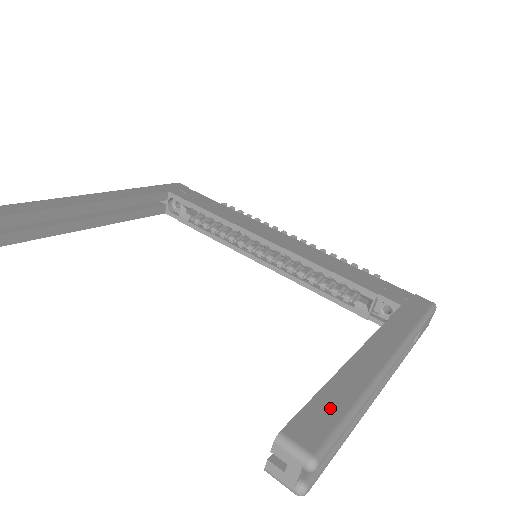
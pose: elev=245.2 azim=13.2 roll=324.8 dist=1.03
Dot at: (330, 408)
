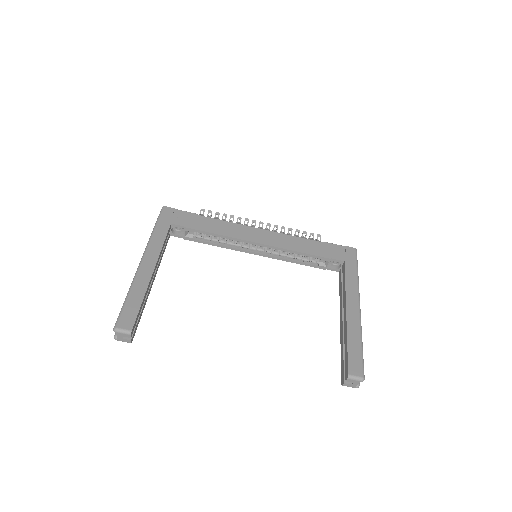
Dot at: (355, 352)
